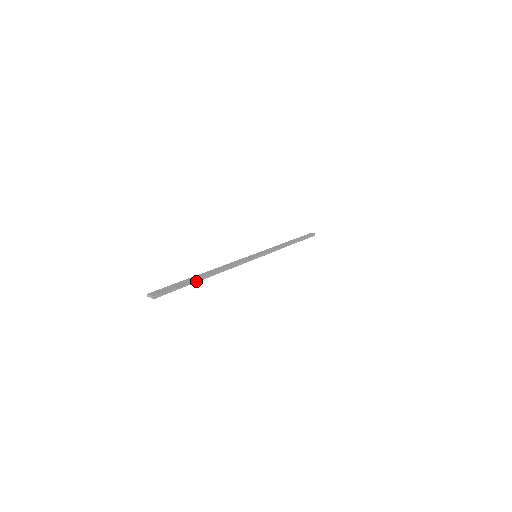
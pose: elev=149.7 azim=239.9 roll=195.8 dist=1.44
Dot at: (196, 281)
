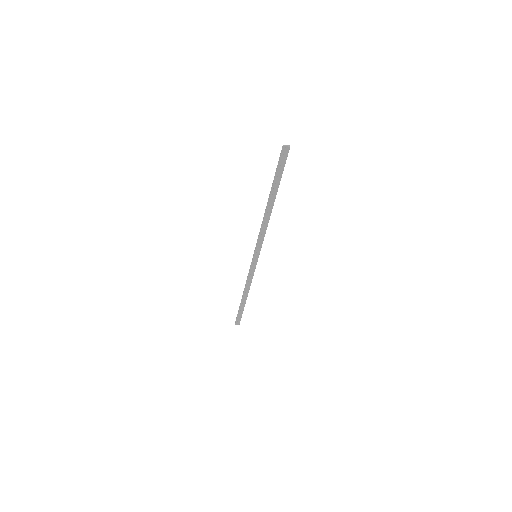
Dot at: (277, 189)
